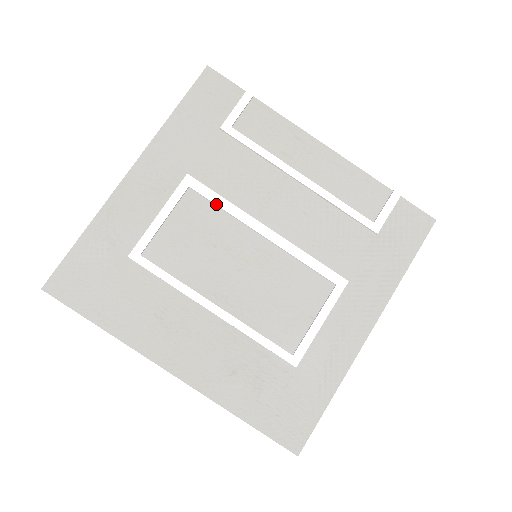
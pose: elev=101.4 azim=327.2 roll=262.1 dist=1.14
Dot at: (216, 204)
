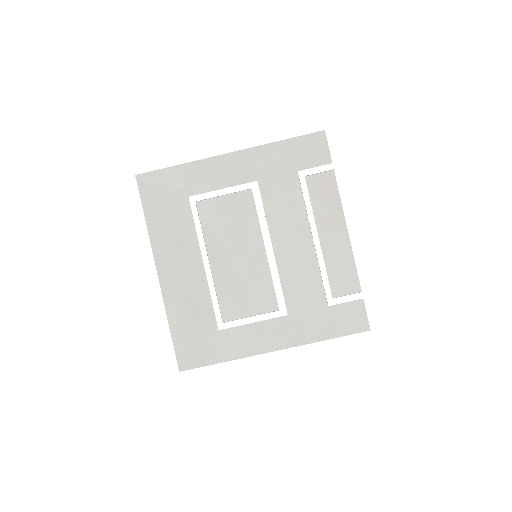
Dot at: (257, 210)
